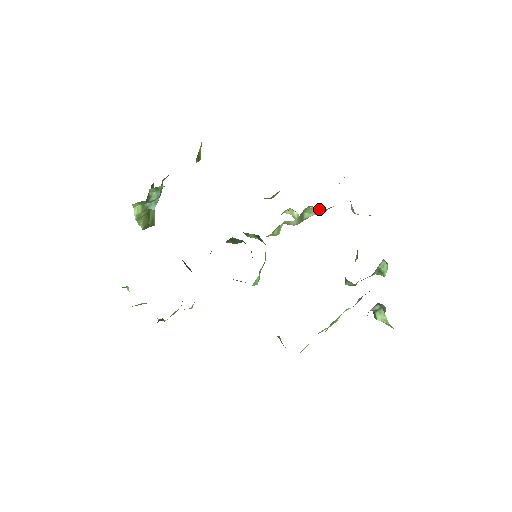
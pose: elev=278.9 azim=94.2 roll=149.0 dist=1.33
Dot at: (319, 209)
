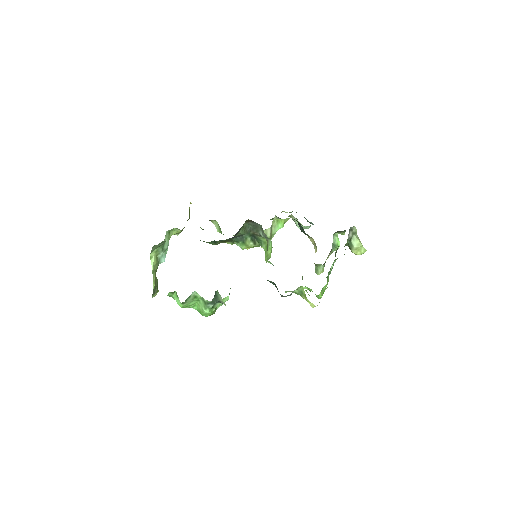
Dot at: (280, 223)
